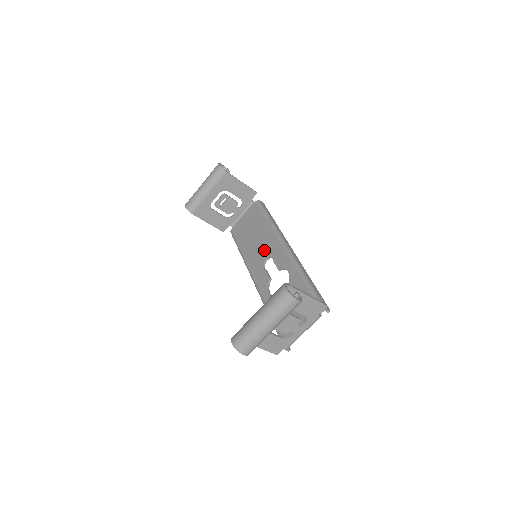
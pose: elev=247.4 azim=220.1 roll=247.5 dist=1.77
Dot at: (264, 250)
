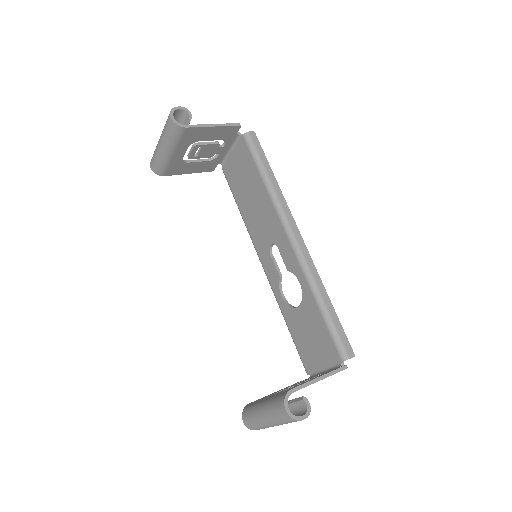
Dot at: (267, 229)
